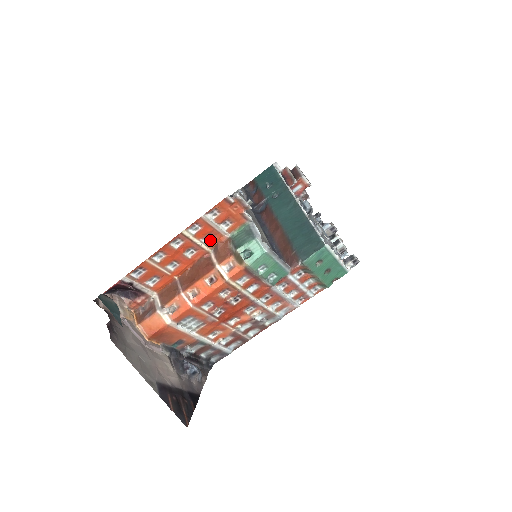
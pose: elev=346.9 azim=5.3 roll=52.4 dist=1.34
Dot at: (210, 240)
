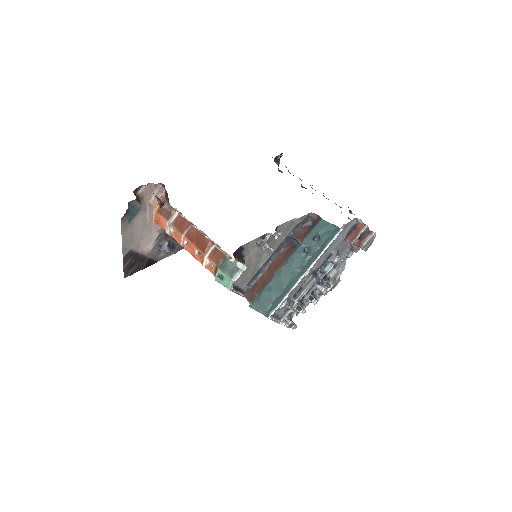
Dot at: (217, 244)
